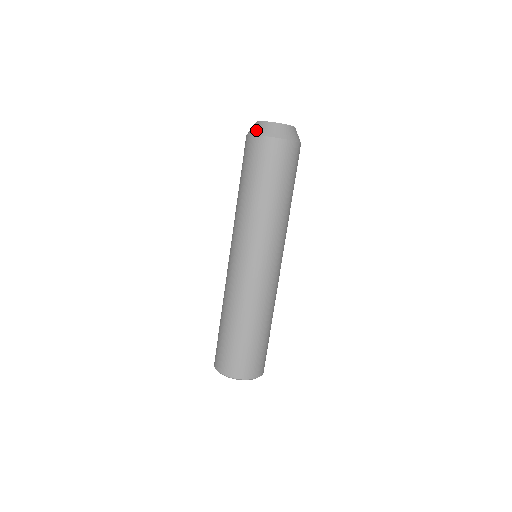
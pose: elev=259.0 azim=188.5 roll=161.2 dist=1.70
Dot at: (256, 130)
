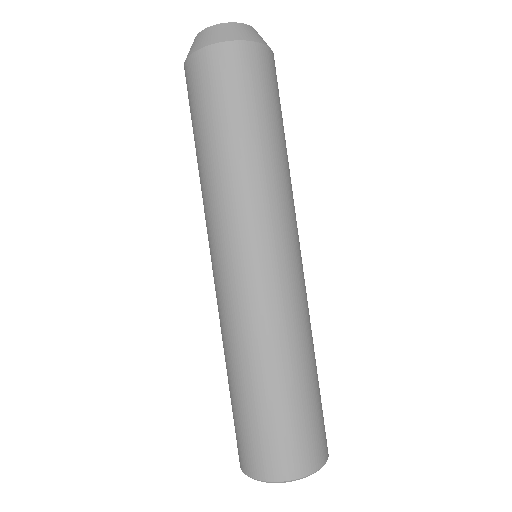
Dot at: occluded
